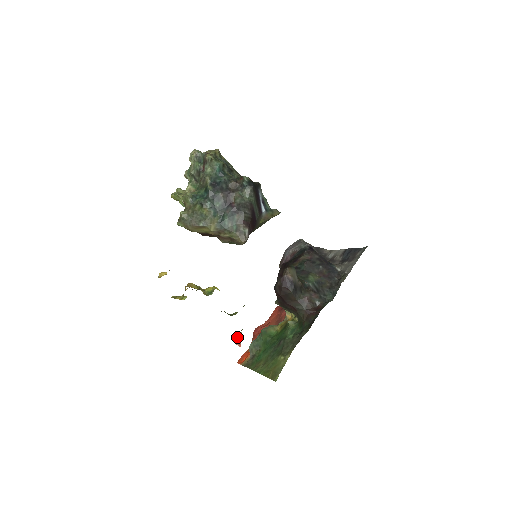
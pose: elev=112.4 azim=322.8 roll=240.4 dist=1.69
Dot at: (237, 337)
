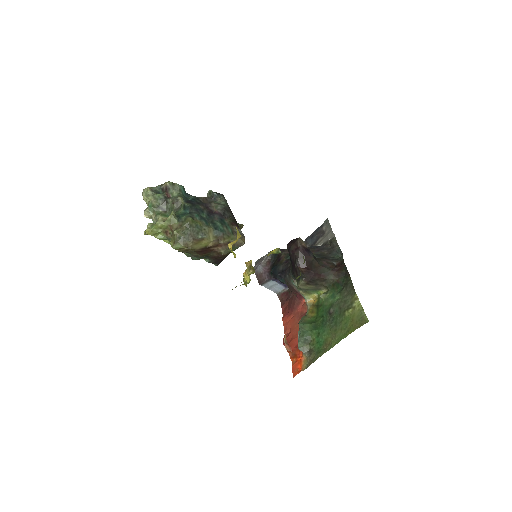
Dot at: (284, 341)
